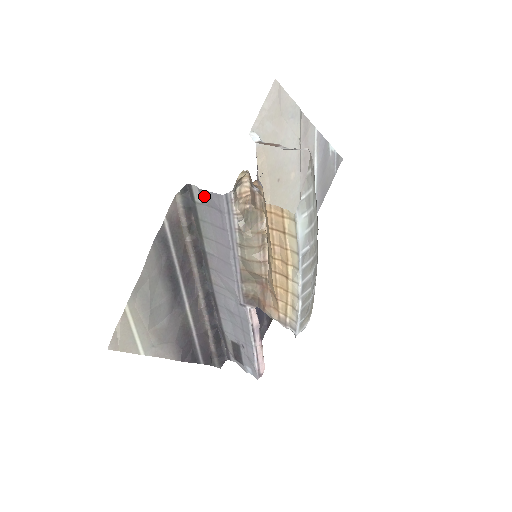
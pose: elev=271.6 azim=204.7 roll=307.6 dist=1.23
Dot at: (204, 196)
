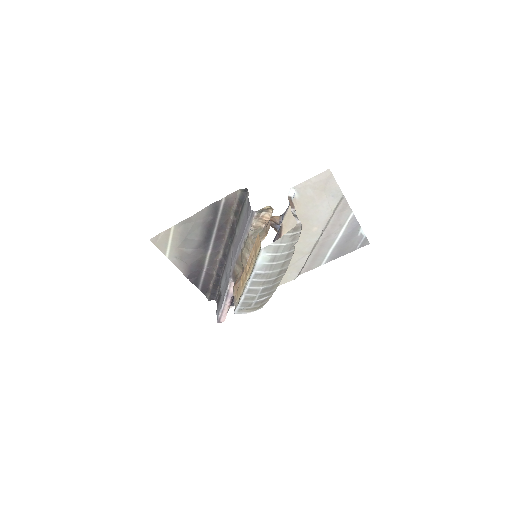
Dot at: (248, 202)
